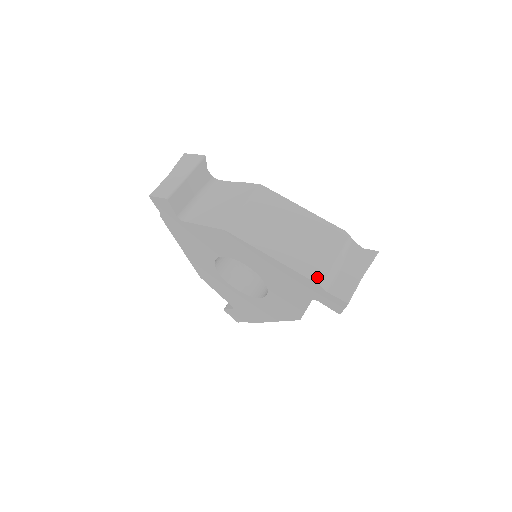
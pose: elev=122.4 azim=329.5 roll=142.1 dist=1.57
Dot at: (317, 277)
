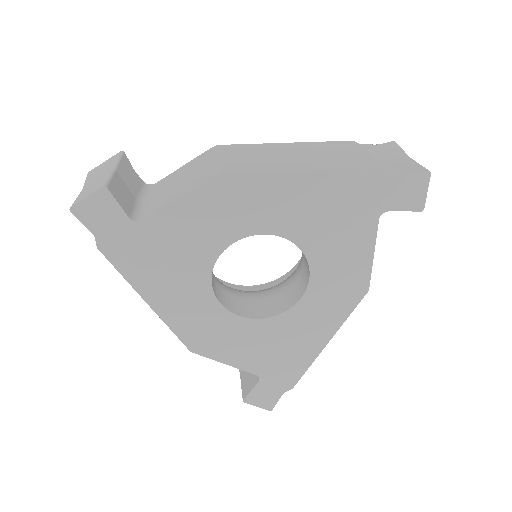
Dot at: (373, 165)
